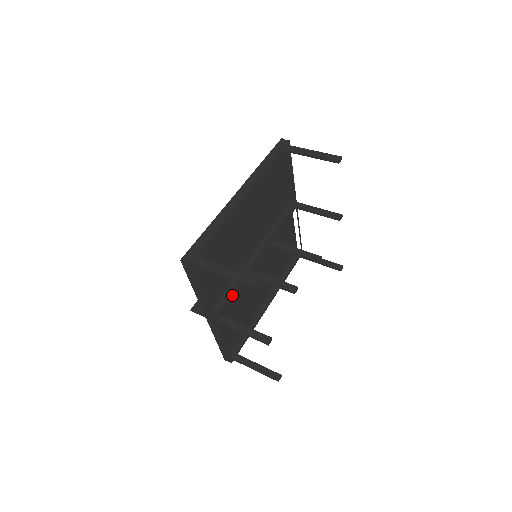
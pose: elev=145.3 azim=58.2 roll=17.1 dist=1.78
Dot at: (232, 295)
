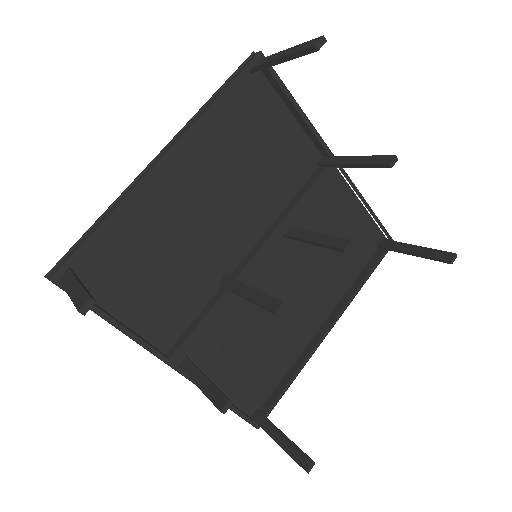
Dot at: (206, 323)
